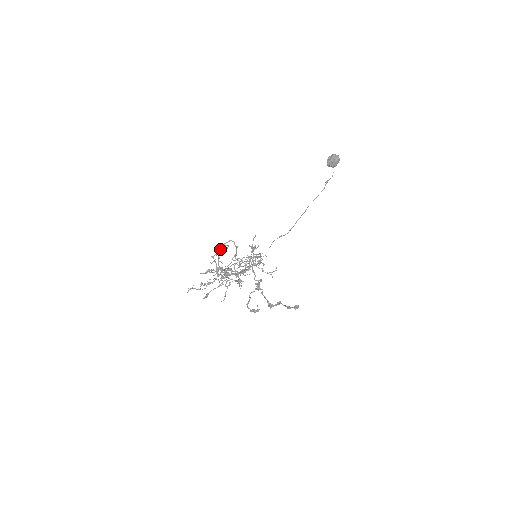
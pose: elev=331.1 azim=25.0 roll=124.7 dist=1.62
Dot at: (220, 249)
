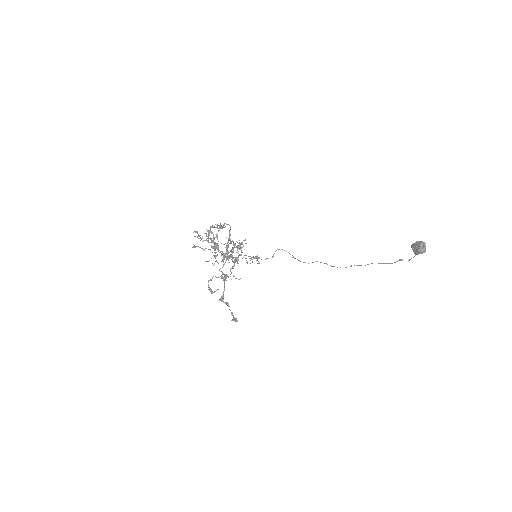
Dot at: occluded
